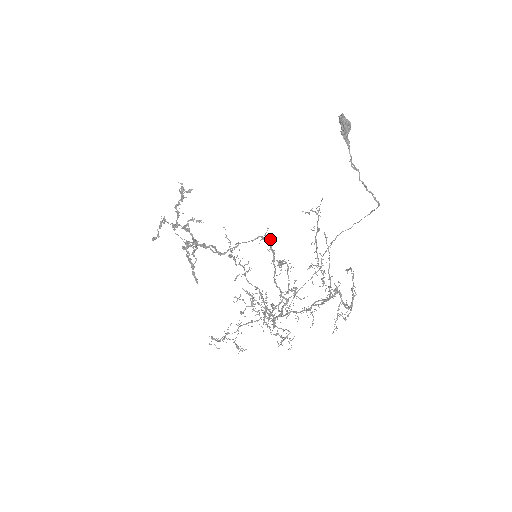
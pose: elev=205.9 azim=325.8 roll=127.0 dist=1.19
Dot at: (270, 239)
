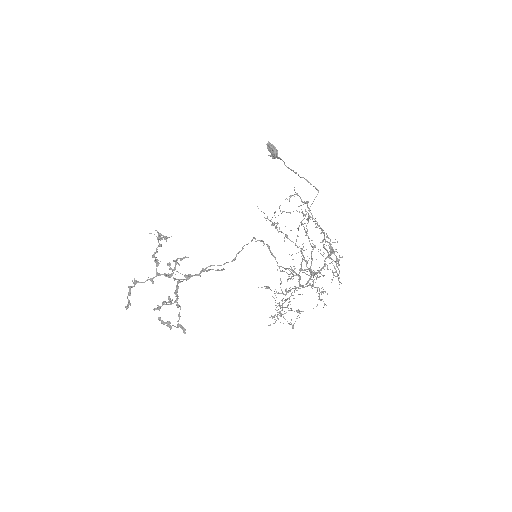
Dot at: occluded
